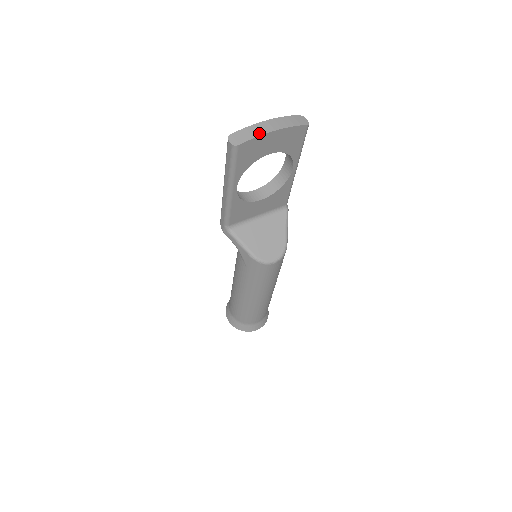
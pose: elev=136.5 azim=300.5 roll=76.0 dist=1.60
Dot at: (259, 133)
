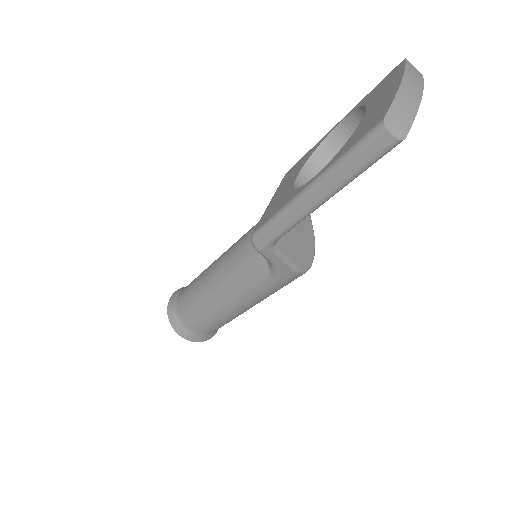
Dot at: (414, 108)
